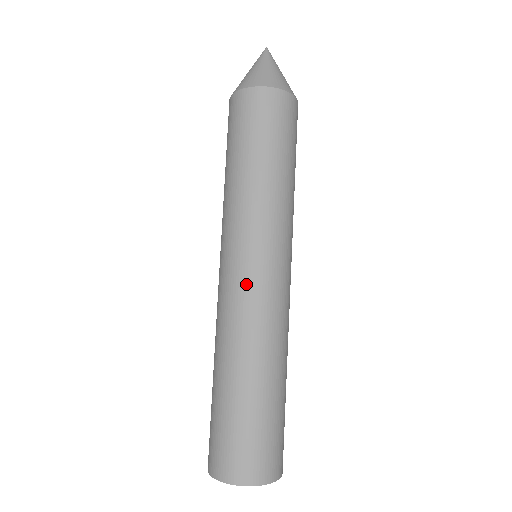
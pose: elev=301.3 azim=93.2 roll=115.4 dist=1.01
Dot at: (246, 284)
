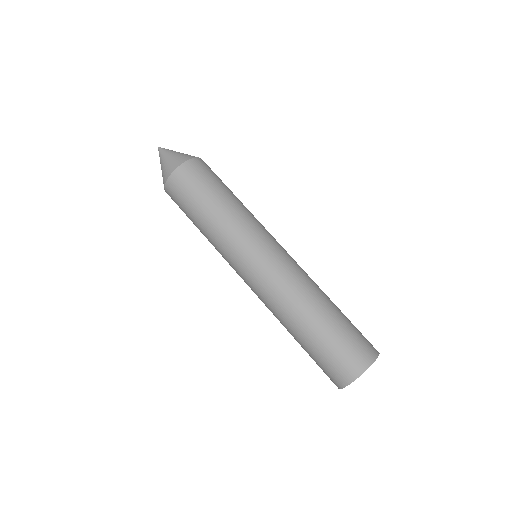
Dot at: (267, 270)
